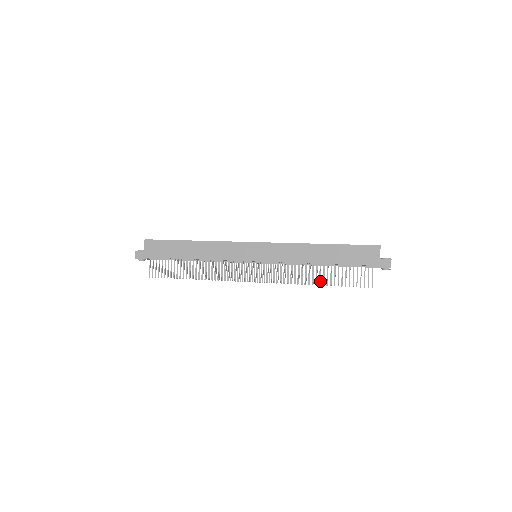
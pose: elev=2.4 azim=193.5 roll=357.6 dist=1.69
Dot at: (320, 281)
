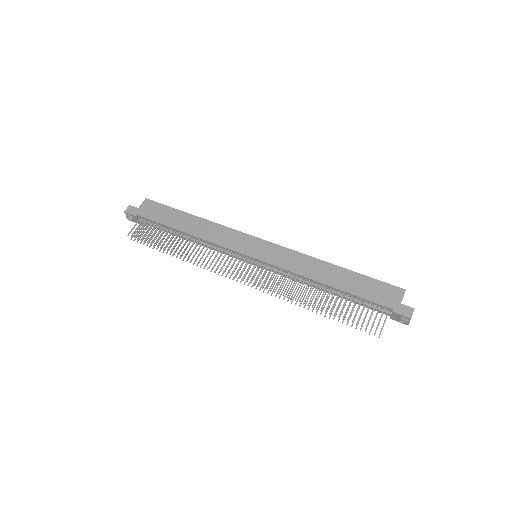
Dot at: (318, 308)
